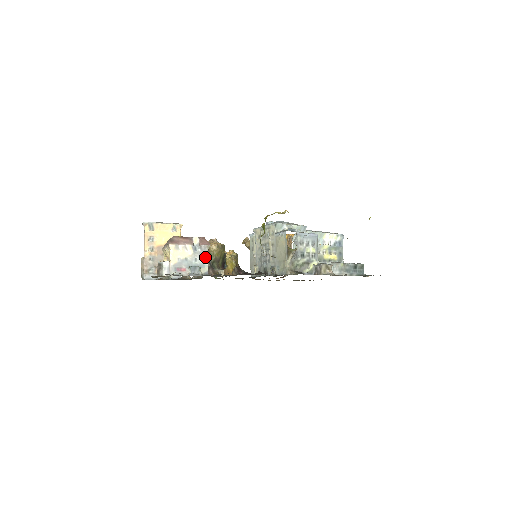
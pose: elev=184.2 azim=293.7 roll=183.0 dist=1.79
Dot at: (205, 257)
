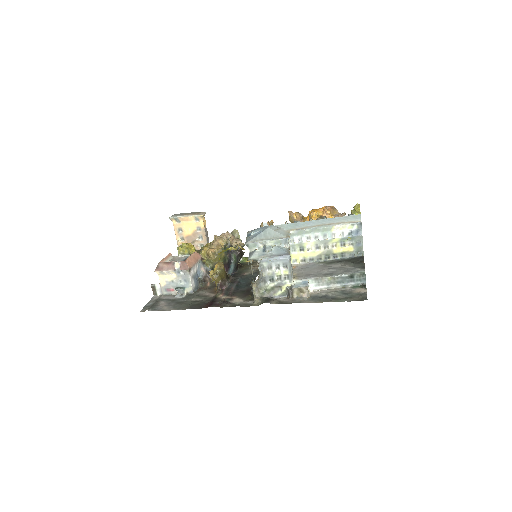
Dot at: (188, 279)
